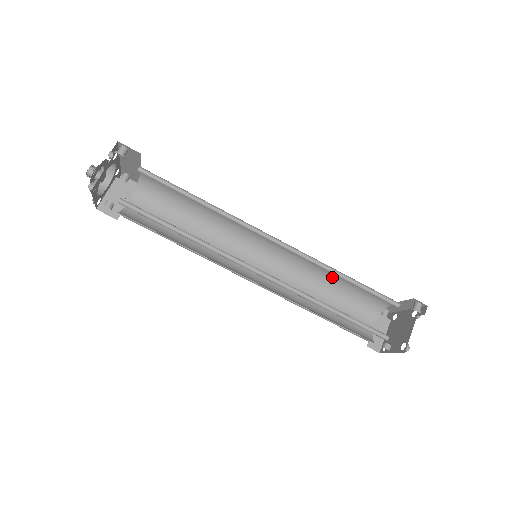
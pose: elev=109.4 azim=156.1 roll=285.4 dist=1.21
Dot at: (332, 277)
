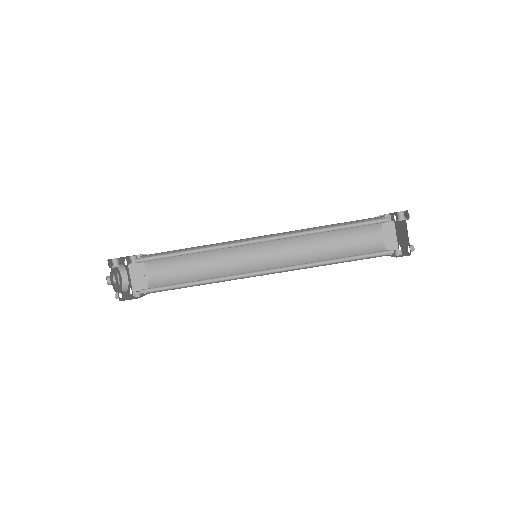
Dot at: (323, 227)
